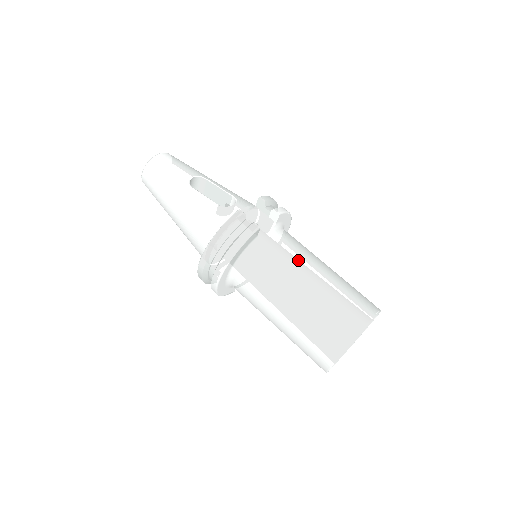
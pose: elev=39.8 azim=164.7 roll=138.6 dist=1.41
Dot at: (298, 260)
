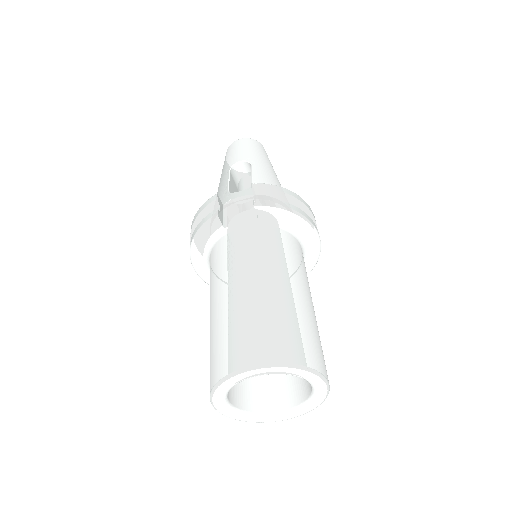
Dot at: (241, 263)
